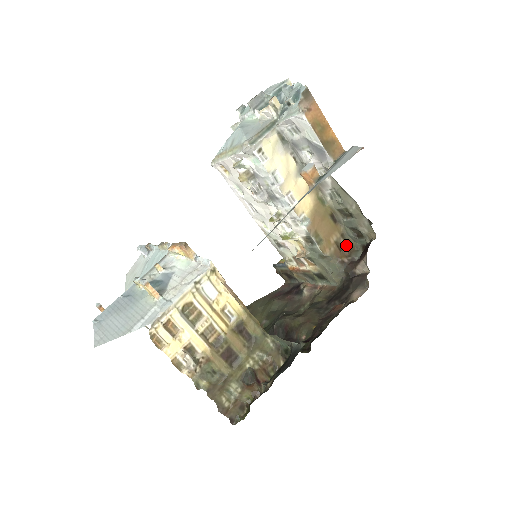
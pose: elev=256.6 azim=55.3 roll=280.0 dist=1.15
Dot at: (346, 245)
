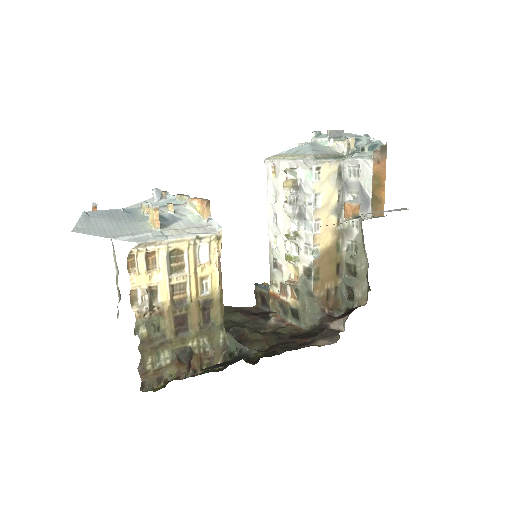
Dot at: (334, 299)
